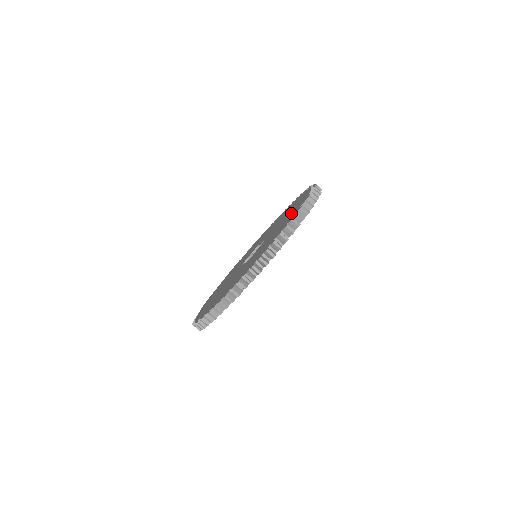
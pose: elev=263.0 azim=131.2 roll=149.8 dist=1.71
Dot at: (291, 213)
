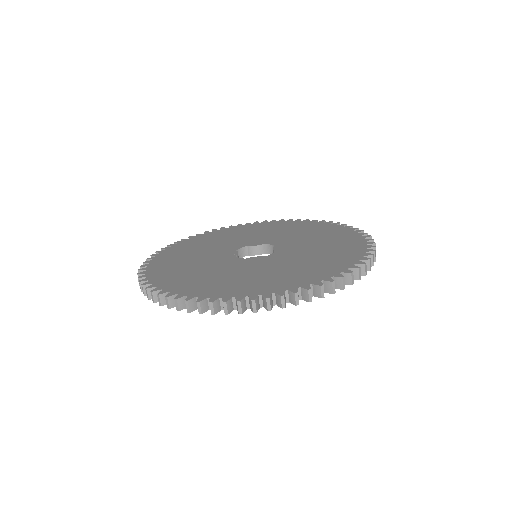
Dot at: (324, 232)
